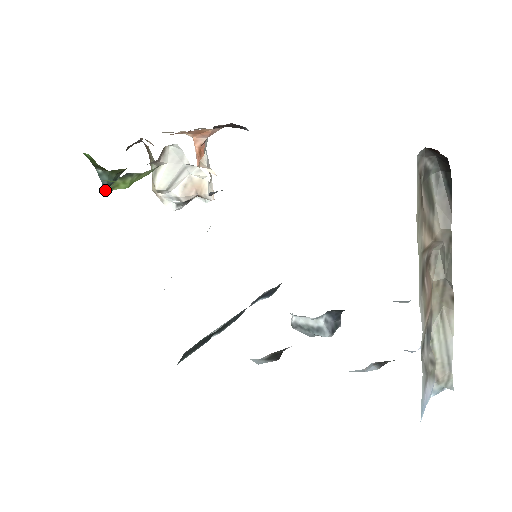
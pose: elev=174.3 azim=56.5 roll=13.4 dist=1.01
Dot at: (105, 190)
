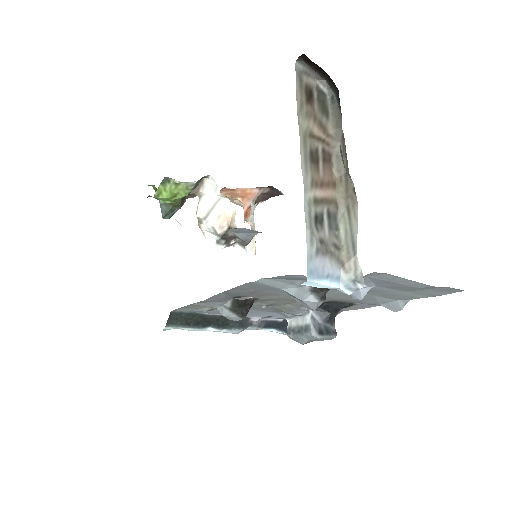
Dot at: (162, 217)
